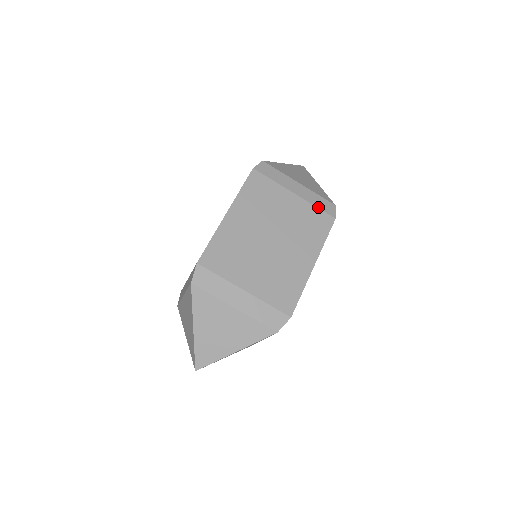
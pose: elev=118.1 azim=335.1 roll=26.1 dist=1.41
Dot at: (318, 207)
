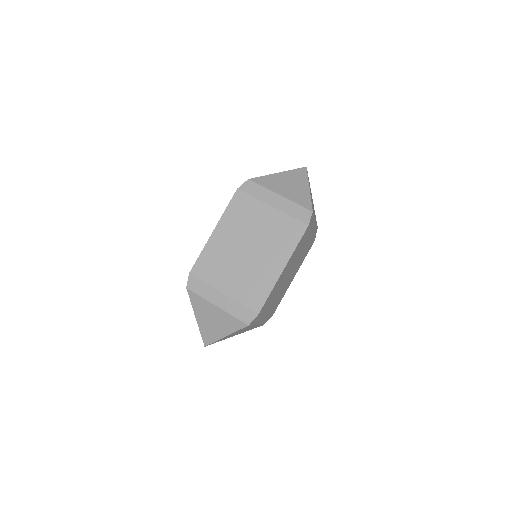
Dot at: occluded
